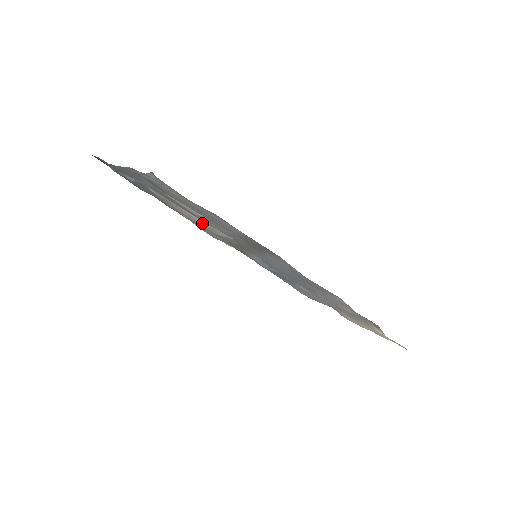
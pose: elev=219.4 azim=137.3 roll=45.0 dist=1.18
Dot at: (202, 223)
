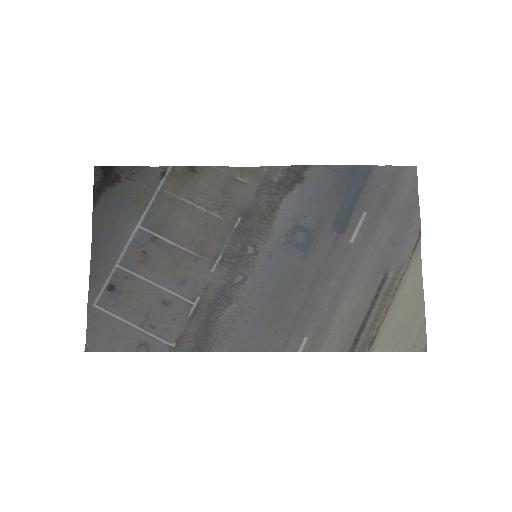
Dot at: (190, 247)
